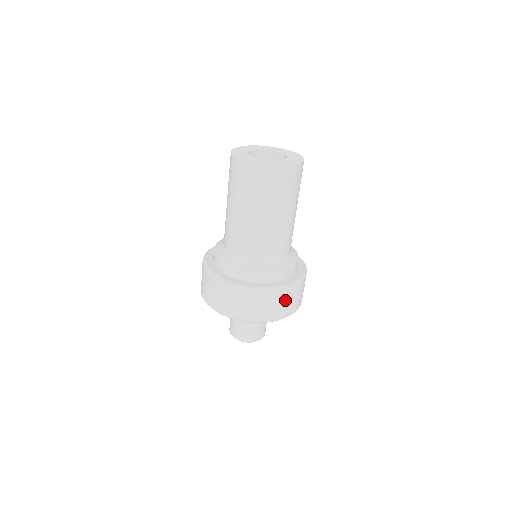
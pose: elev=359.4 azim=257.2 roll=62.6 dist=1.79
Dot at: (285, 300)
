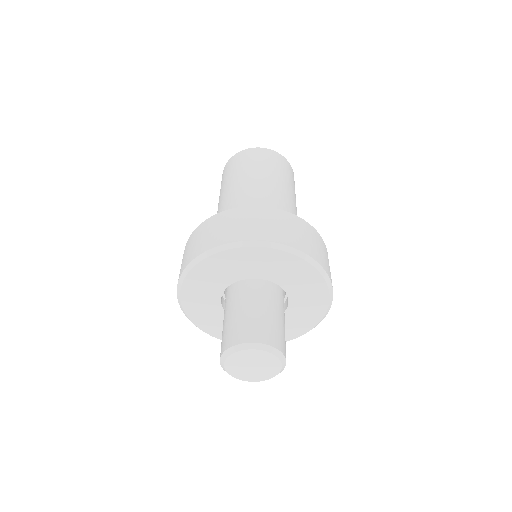
Dot at: (281, 222)
